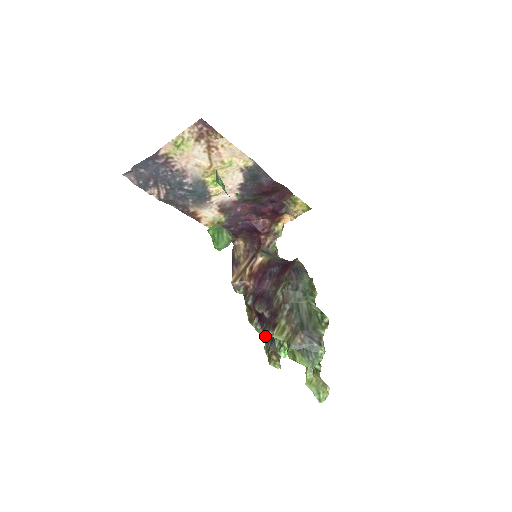
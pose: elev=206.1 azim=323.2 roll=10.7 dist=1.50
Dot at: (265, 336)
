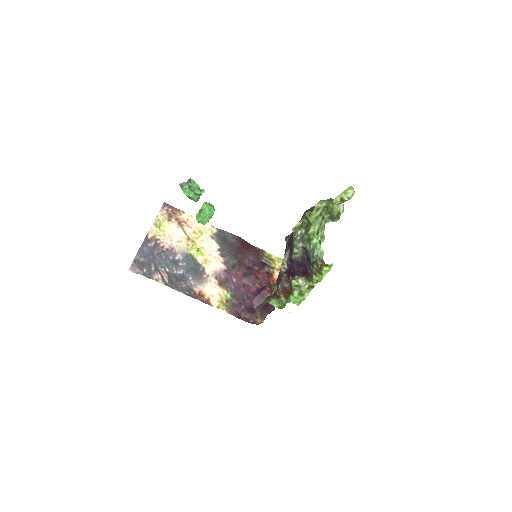
Dot at: (307, 277)
